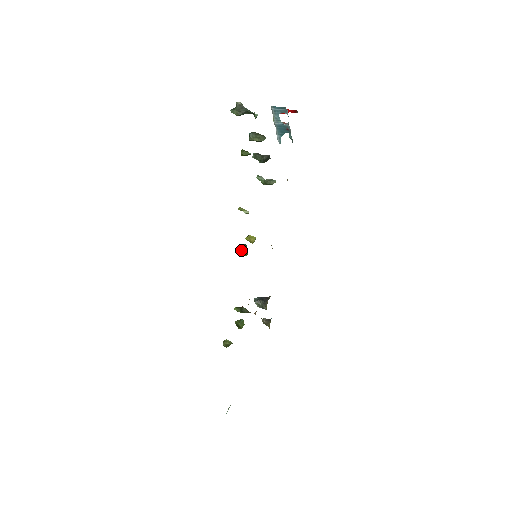
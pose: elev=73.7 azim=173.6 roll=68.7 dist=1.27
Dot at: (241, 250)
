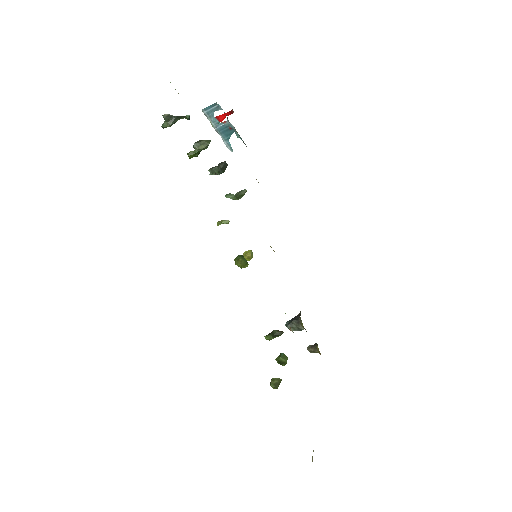
Dot at: (238, 262)
